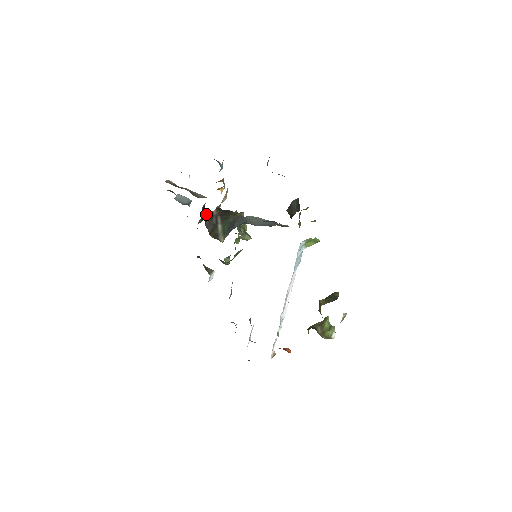
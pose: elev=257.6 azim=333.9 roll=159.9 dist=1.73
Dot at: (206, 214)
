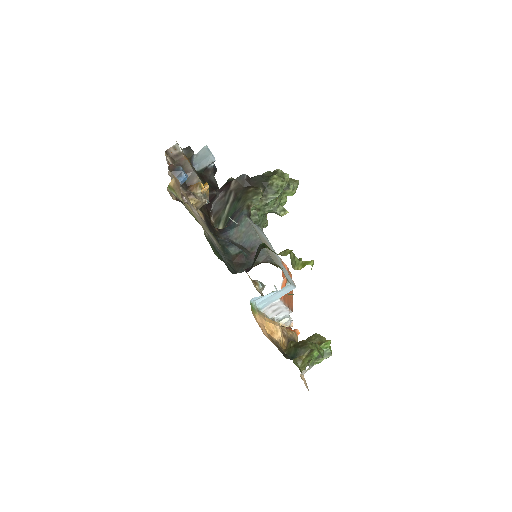
Dot at: (211, 194)
